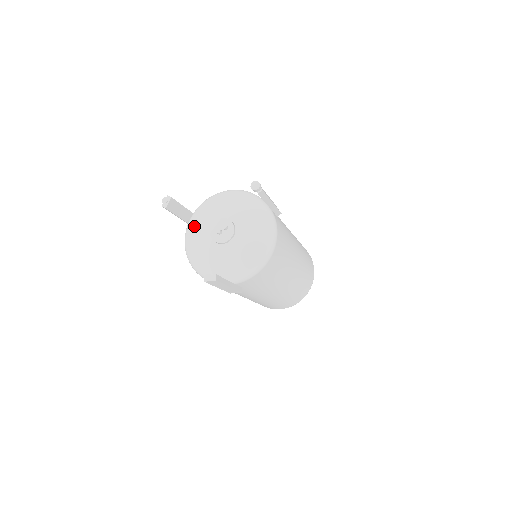
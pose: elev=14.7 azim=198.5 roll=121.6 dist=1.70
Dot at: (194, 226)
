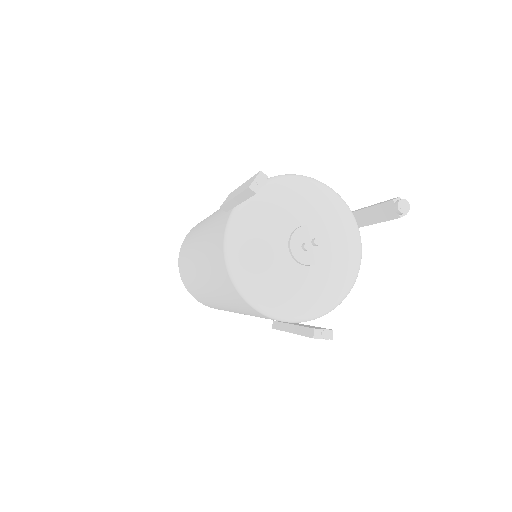
Dot at: (255, 221)
